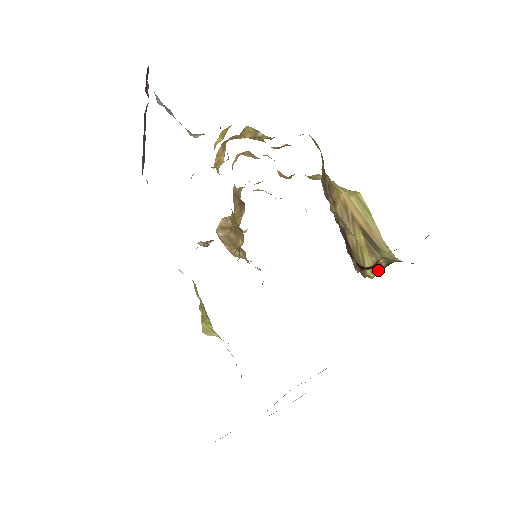
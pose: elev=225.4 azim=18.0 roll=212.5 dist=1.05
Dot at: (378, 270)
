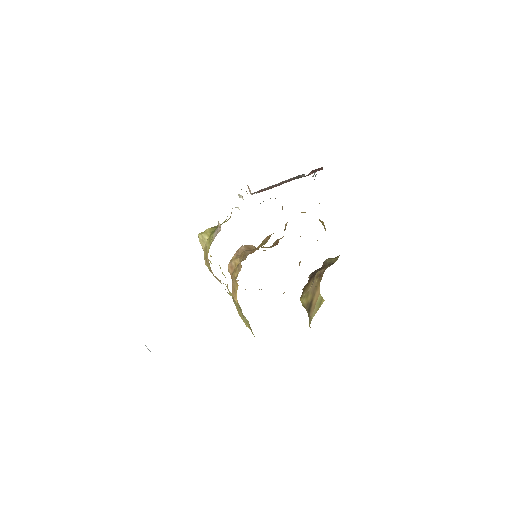
Dot at: (304, 307)
